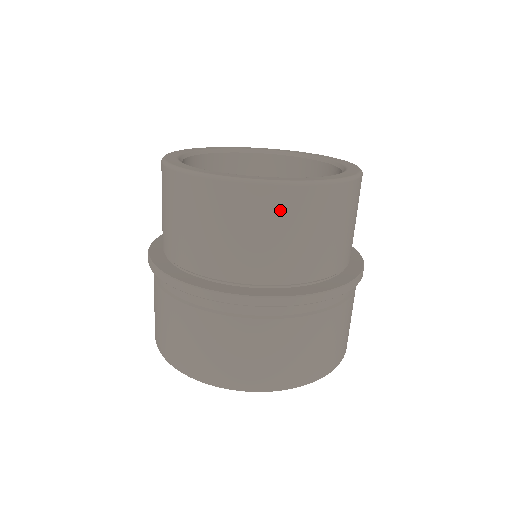
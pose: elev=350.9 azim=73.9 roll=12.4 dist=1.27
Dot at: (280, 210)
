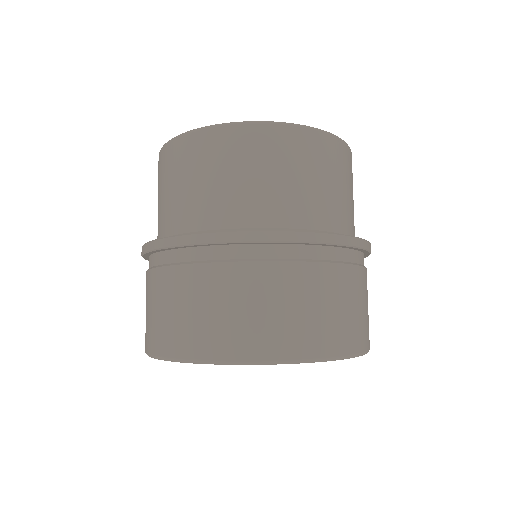
Dot at: (246, 148)
